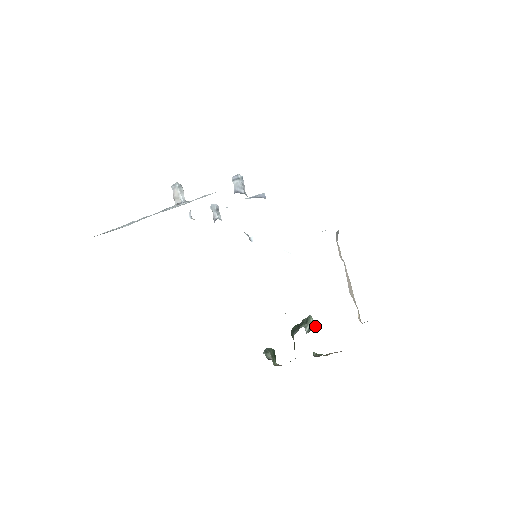
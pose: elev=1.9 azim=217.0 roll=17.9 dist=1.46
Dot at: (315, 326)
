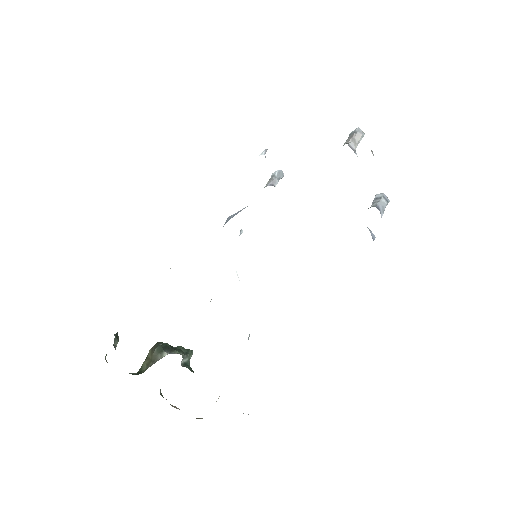
Dot at: occluded
